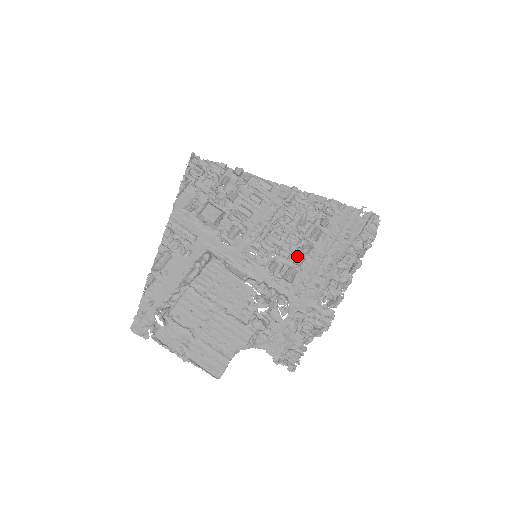
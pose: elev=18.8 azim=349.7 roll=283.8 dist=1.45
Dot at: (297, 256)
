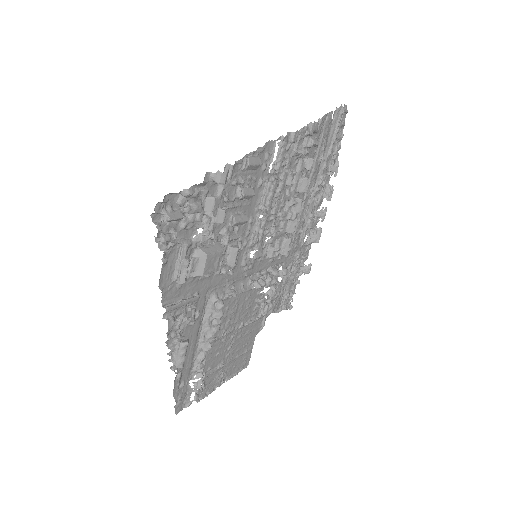
Dot at: (290, 224)
